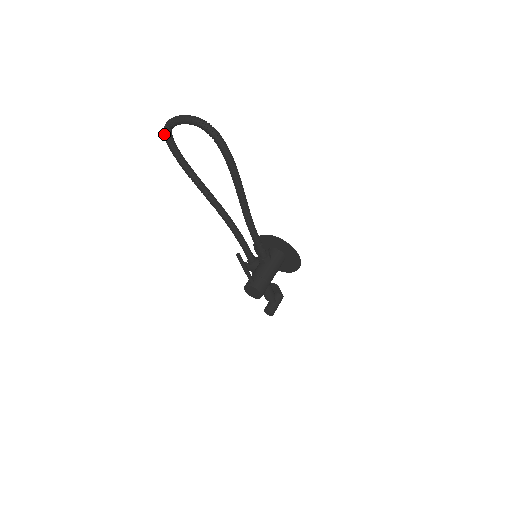
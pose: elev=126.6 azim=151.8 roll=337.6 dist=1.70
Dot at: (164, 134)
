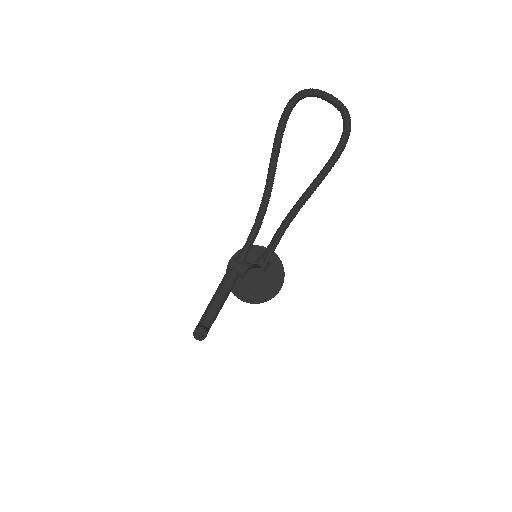
Dot at: (298, 93)
